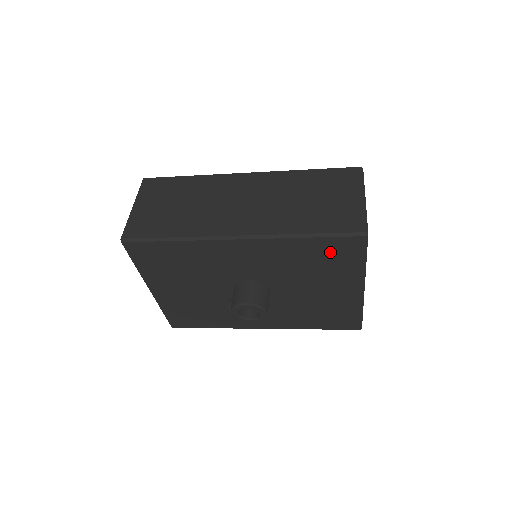
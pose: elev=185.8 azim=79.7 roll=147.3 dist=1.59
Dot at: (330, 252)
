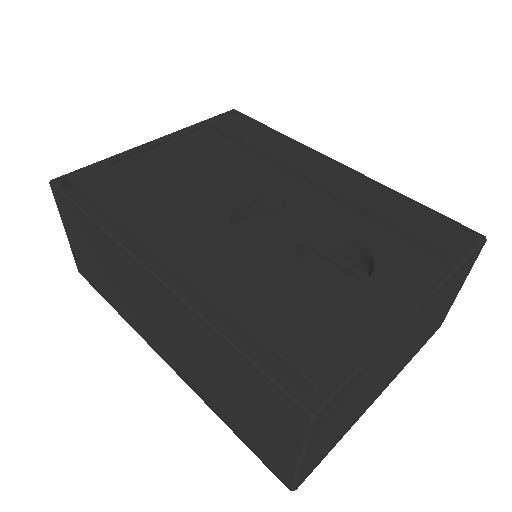
Dot at: occluded
